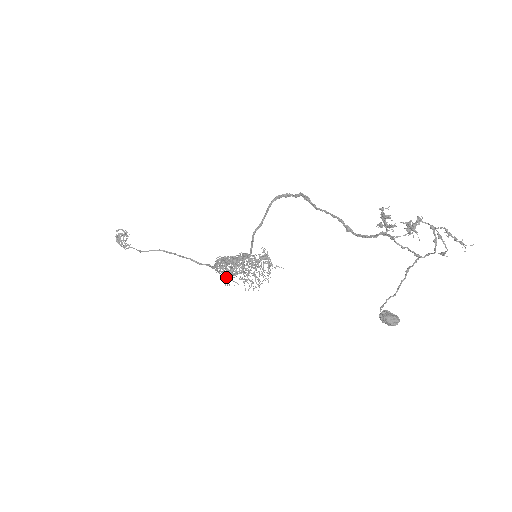
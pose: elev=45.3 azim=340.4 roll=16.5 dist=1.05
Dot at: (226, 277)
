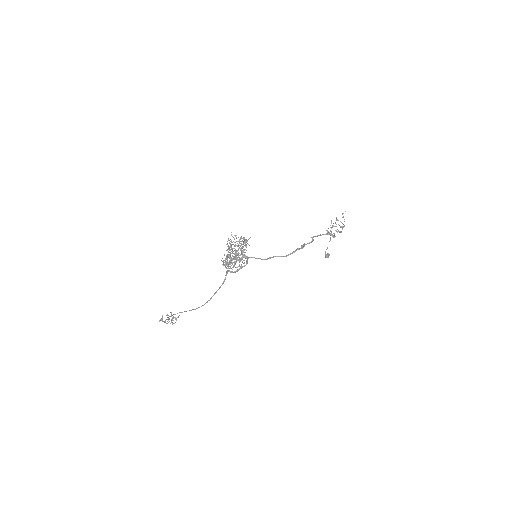
Dot at: occluded
